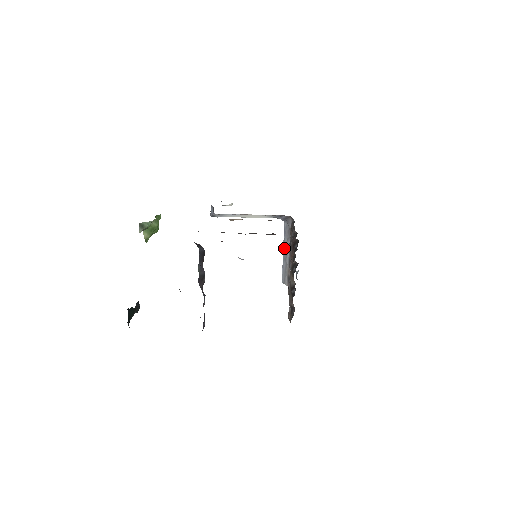
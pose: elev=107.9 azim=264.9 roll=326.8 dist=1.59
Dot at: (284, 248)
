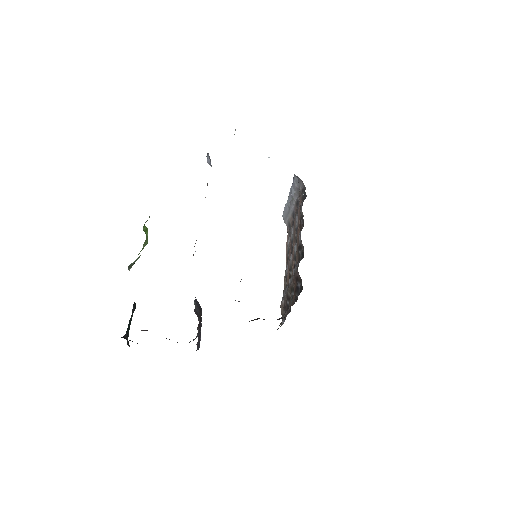
Dot at: (290, 195)
